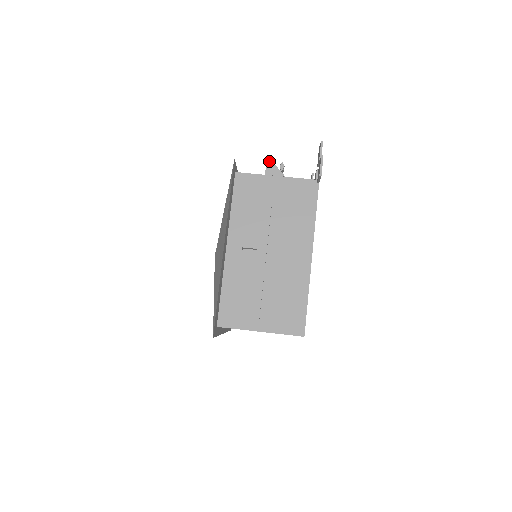
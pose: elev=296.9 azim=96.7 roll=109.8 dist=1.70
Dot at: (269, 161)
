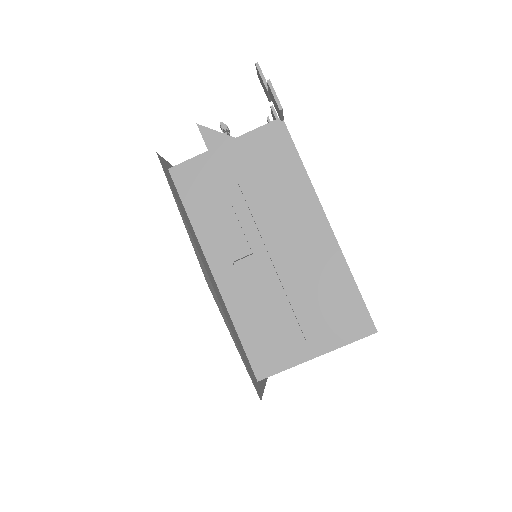
Dot at: (203, 130)
